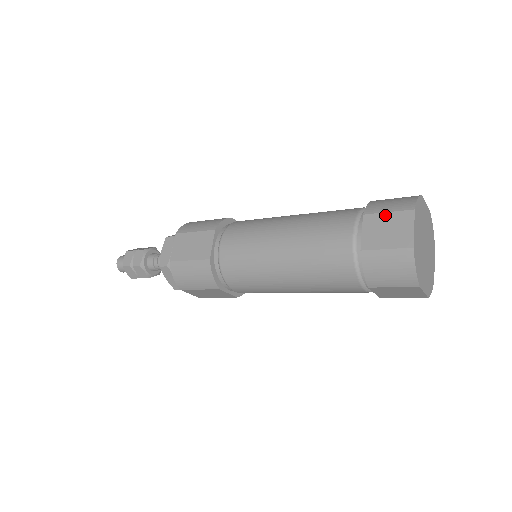
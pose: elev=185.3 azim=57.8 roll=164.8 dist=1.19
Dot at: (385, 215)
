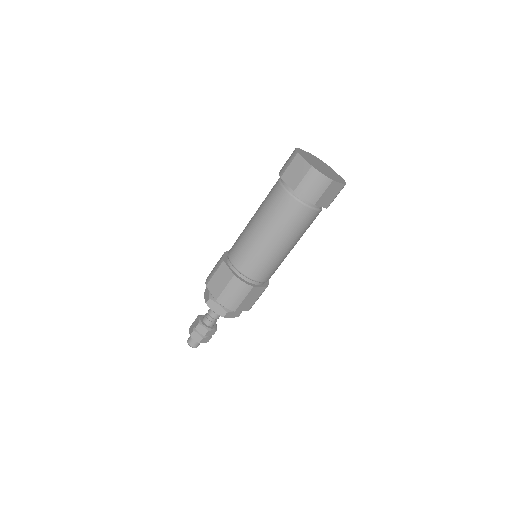
Dot at: occluded
